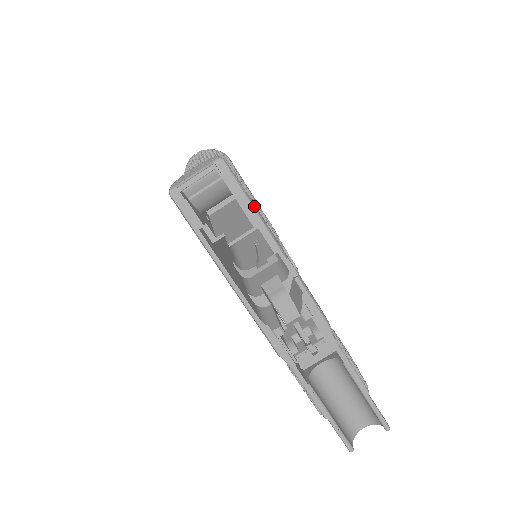
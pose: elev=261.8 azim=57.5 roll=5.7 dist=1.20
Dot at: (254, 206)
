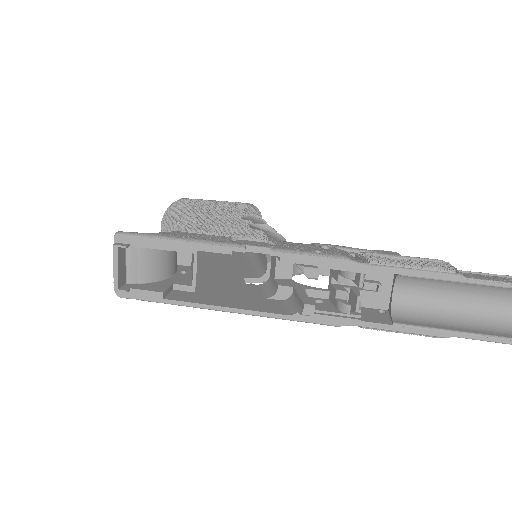
Dot at: (176, 238)
